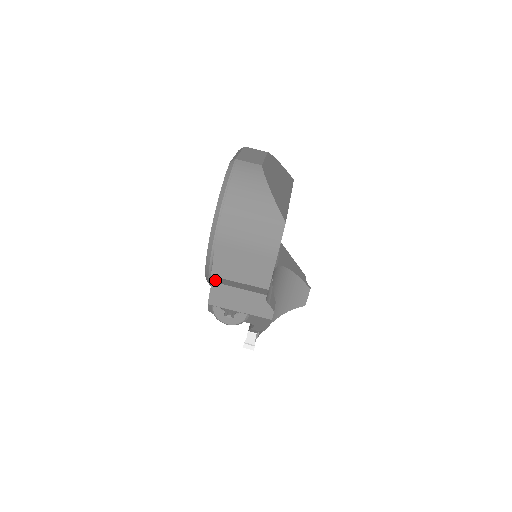
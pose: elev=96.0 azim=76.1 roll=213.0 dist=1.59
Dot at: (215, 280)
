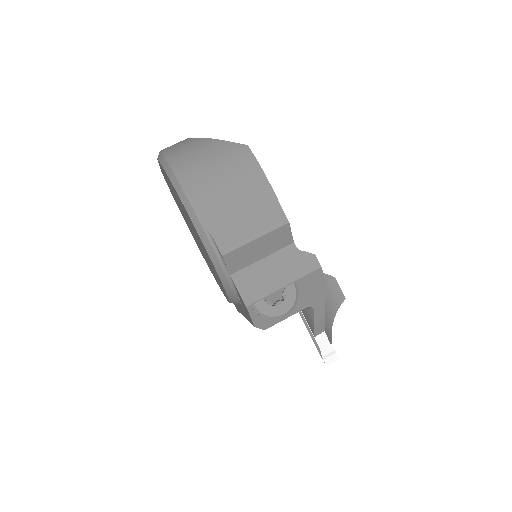
Dot at: (231, 266)
